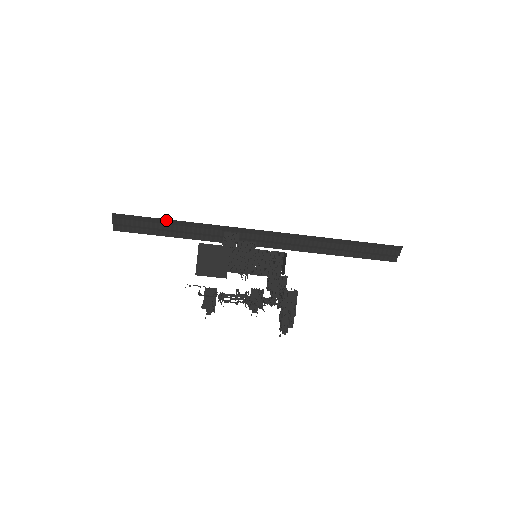
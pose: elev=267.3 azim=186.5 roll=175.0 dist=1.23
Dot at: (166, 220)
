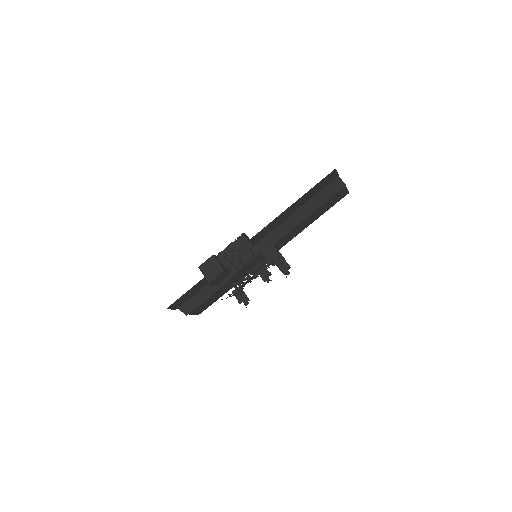
Dot at: occluded
